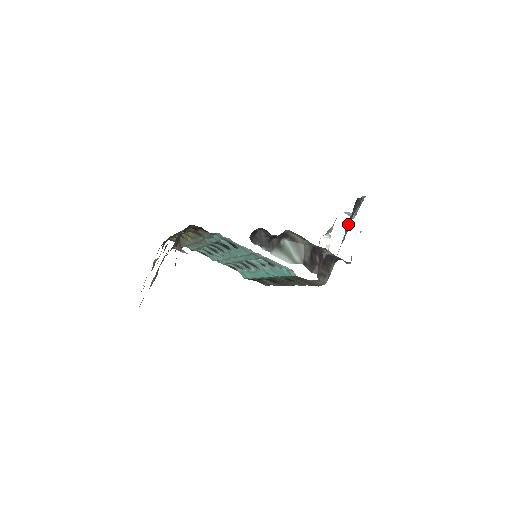
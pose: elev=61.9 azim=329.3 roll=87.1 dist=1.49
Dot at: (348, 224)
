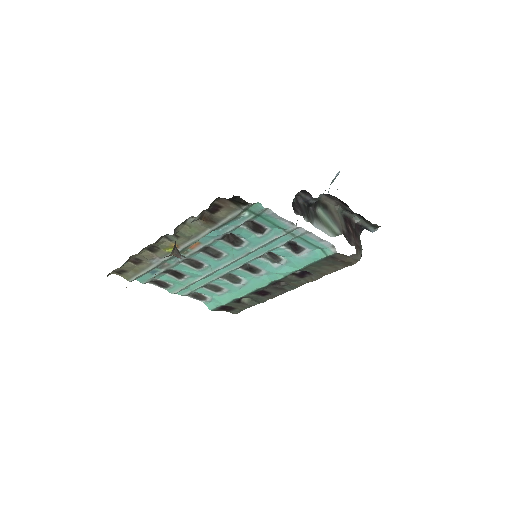
Dot at: occluded
